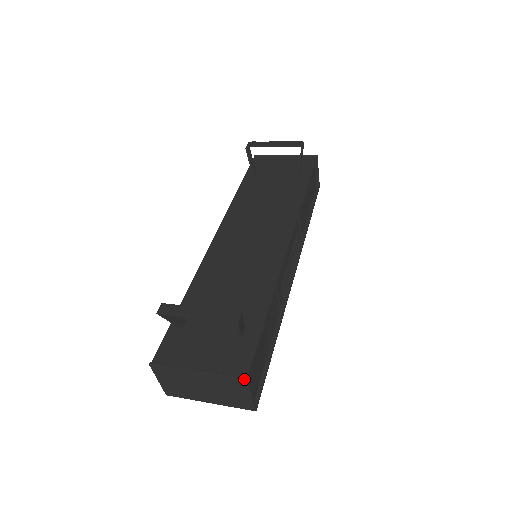
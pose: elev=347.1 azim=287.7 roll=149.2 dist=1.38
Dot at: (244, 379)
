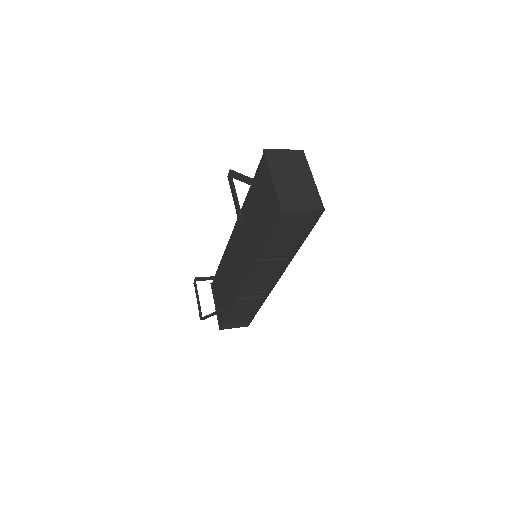
Dot at: (219, 329)
